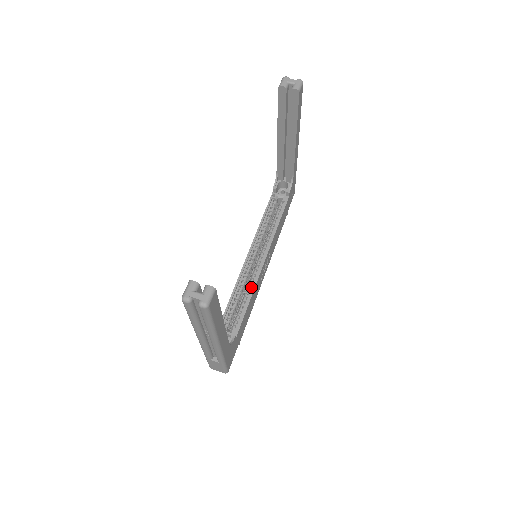
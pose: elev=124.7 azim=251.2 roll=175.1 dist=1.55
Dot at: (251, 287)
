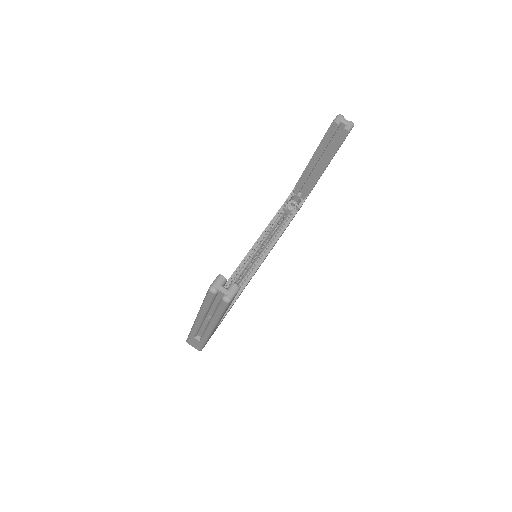
Dot at: (244, 282)
